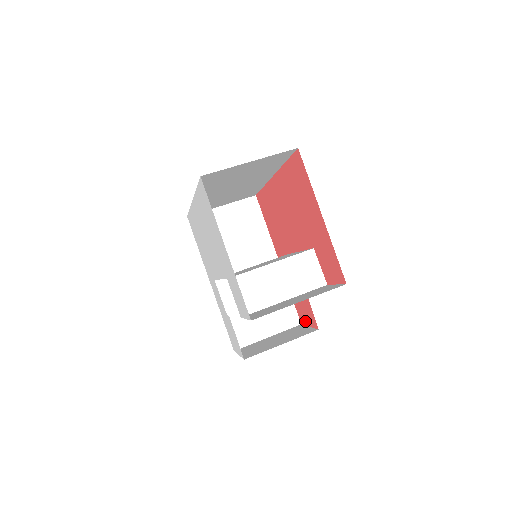
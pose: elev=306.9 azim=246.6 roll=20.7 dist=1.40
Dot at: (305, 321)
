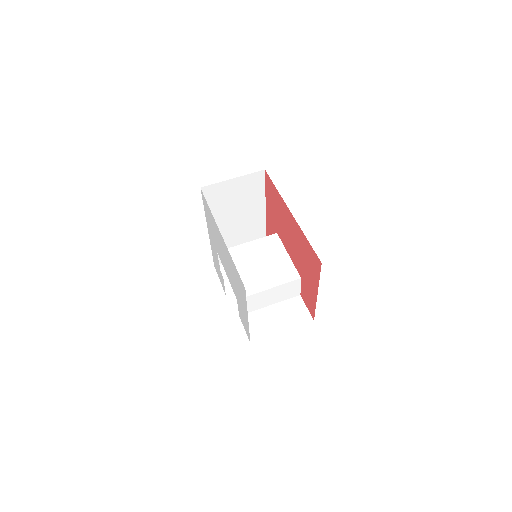
Dot at: occluded
